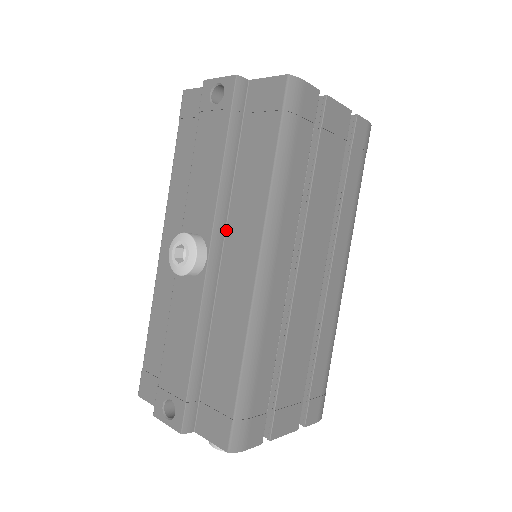
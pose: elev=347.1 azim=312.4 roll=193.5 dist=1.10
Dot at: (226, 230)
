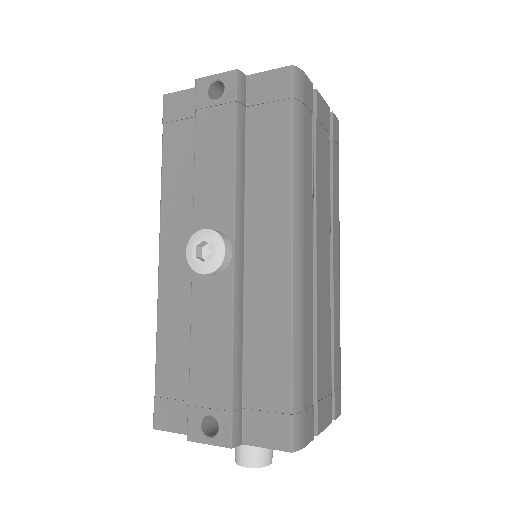
Dot at: (245, 222)
